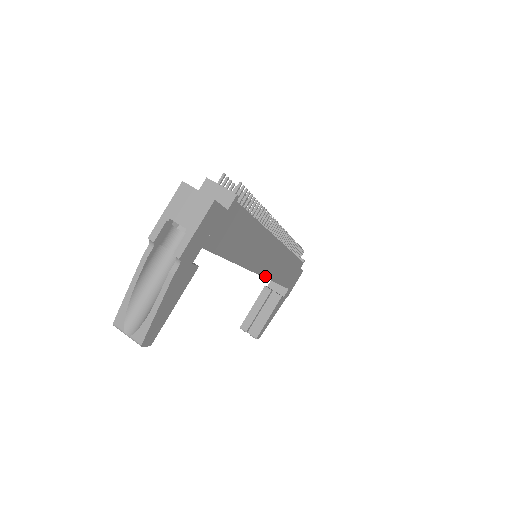
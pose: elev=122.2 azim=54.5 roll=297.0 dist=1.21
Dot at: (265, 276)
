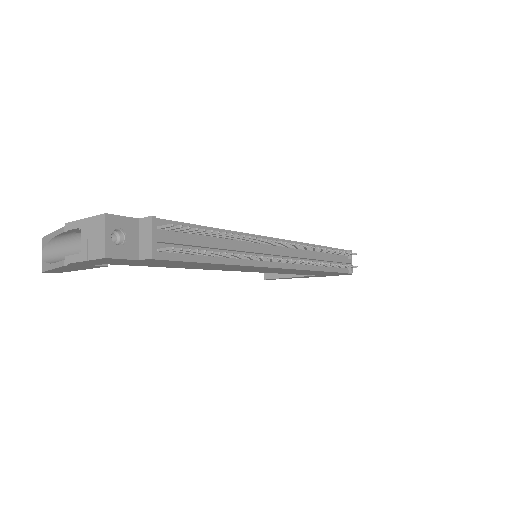
Dot at: (259, 272)
